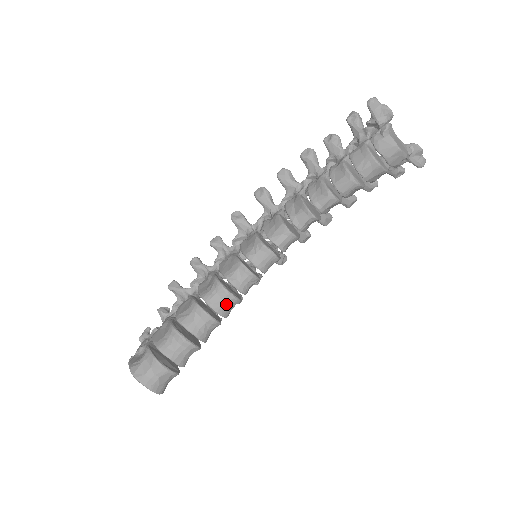
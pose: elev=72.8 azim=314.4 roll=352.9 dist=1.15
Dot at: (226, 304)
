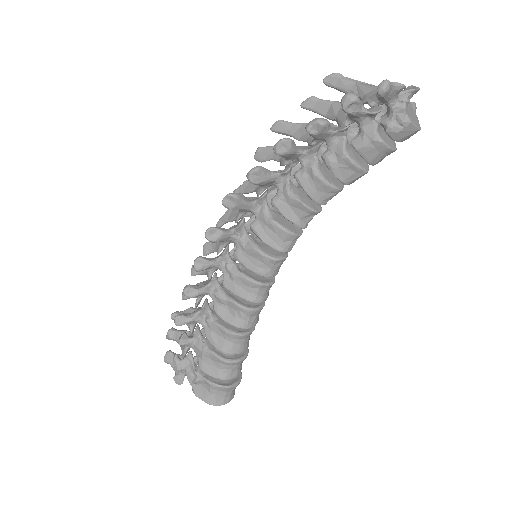
Dot at: occluded
